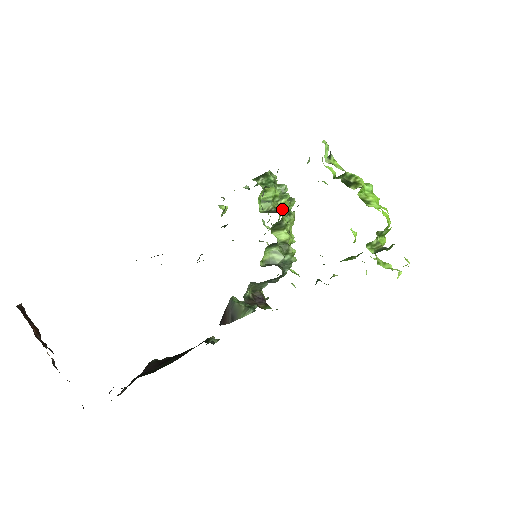
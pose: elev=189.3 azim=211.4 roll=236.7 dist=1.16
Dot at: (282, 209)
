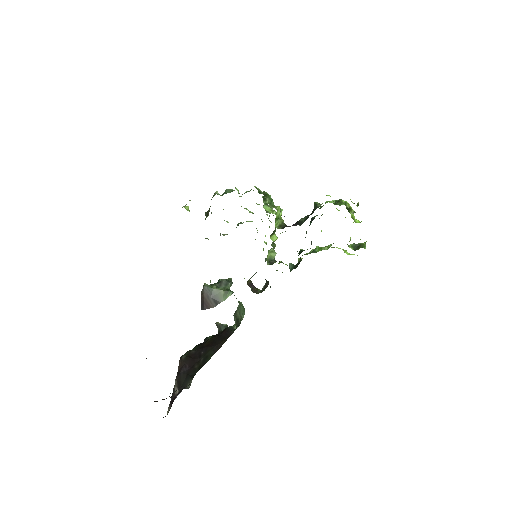
Dot at: occluded
